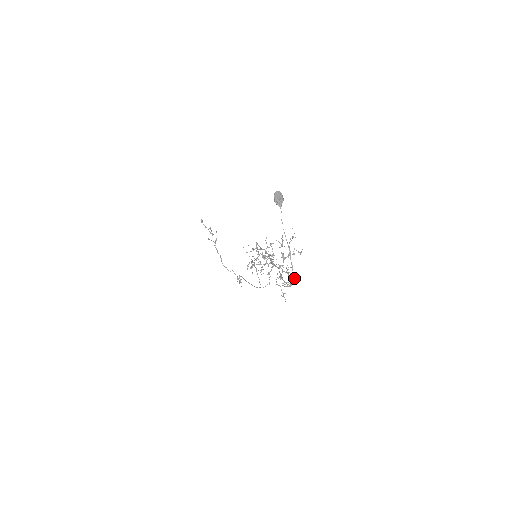
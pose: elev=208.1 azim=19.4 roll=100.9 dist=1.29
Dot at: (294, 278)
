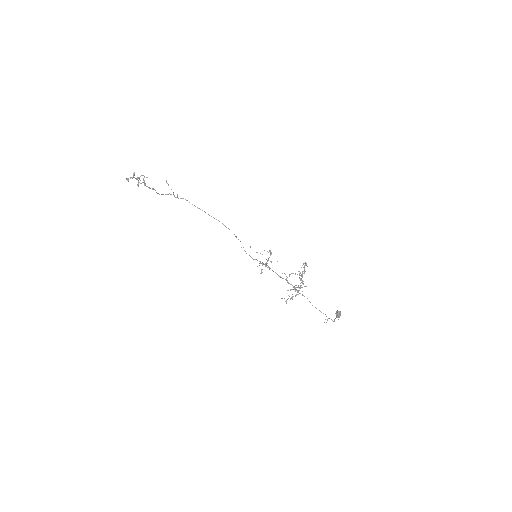
Dot at: (334, 321)
